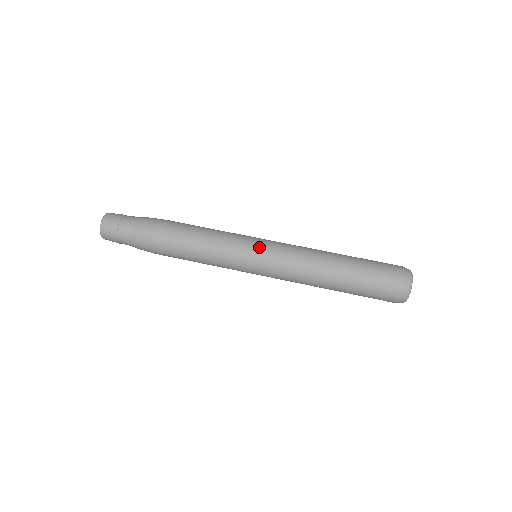
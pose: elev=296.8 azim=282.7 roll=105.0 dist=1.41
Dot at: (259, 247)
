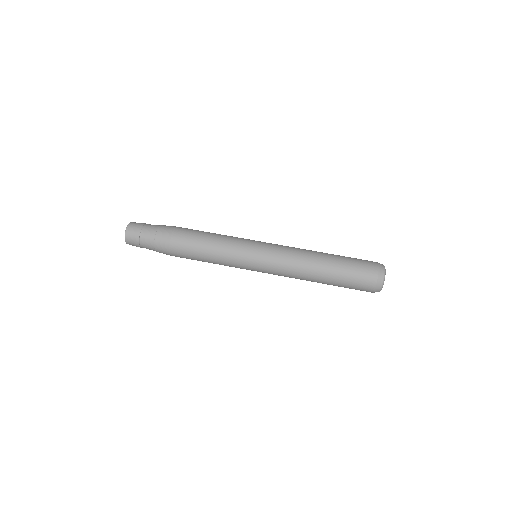
Dot at: occluded
